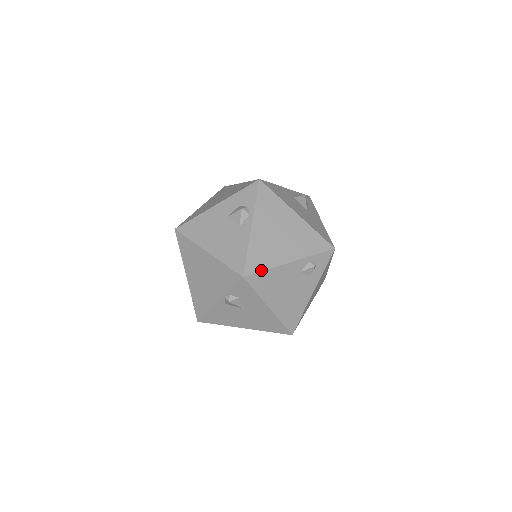
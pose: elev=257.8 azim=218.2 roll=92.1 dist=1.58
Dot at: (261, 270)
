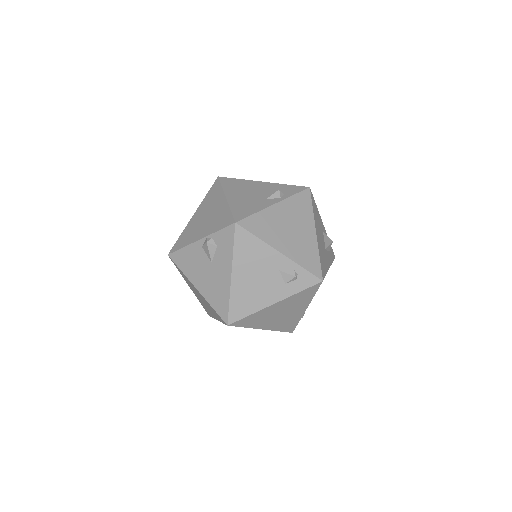
Dot at: (253, 233)
